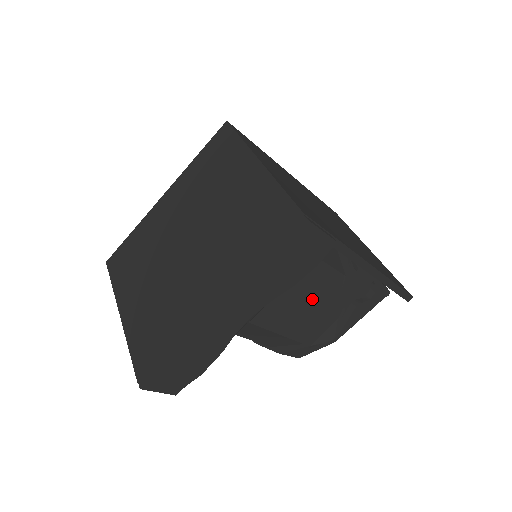
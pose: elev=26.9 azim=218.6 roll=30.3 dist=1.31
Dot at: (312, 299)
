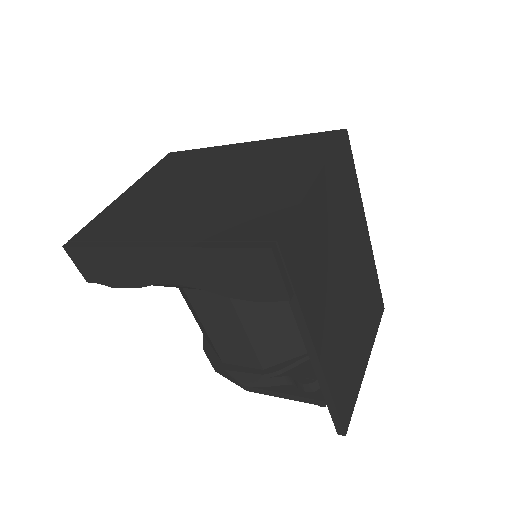
Dot at: (253, 333)
